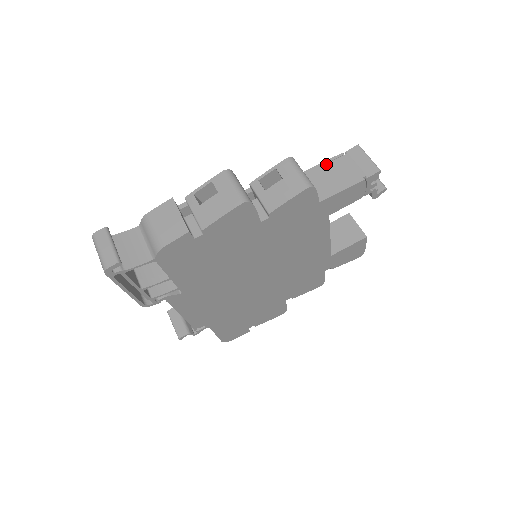
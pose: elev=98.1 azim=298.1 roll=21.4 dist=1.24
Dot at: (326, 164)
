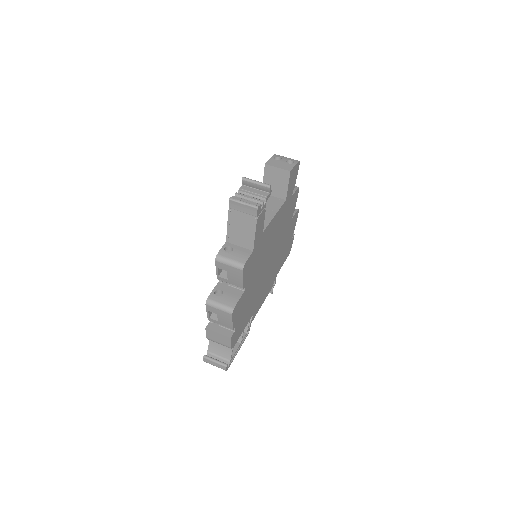
Dot at: (230, 225)
